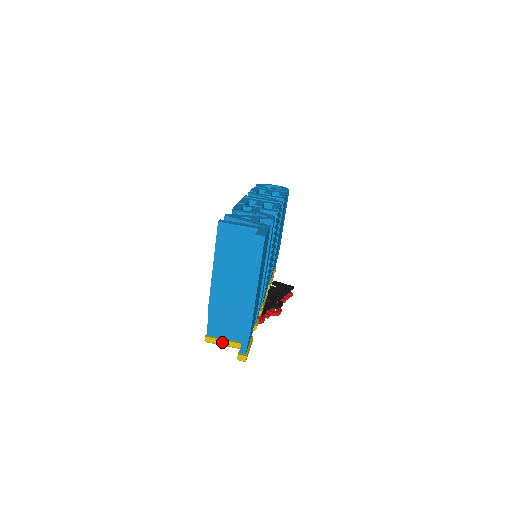
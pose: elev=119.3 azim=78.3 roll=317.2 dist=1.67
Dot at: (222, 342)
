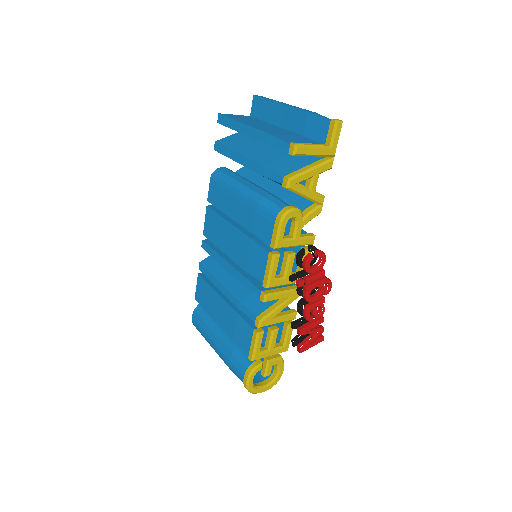
Dot at: (309, 144)
